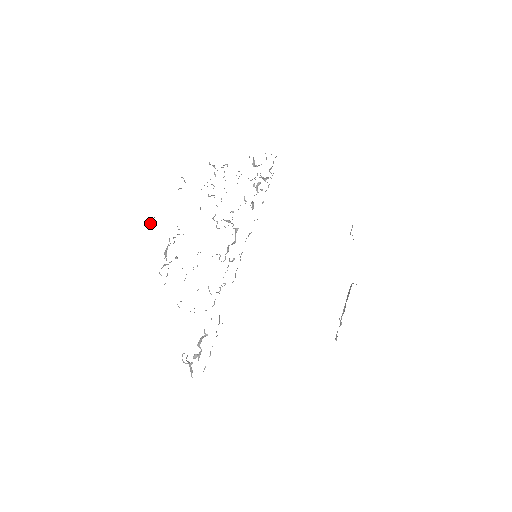
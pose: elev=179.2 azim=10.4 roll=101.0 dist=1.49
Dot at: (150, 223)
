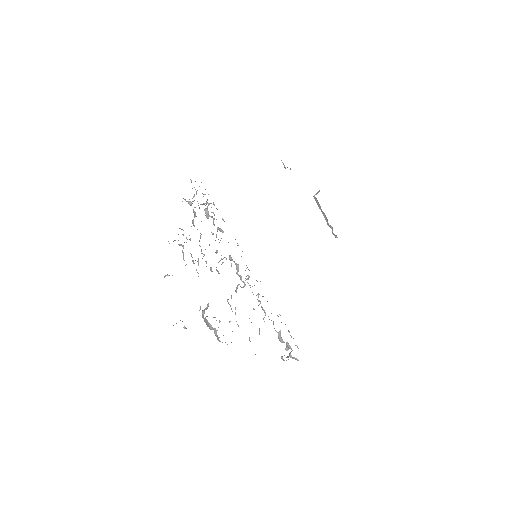
Dot at: (184, 327)
